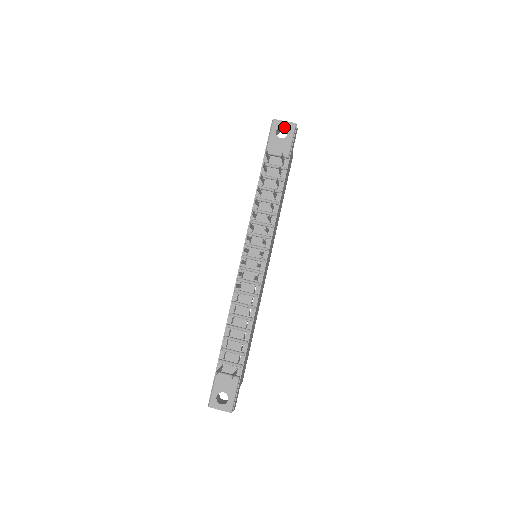
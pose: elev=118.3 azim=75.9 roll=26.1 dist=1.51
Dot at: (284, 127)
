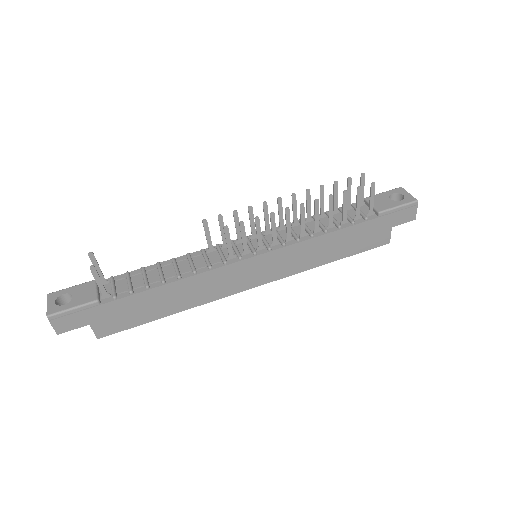
Dot at: (404, 197)
